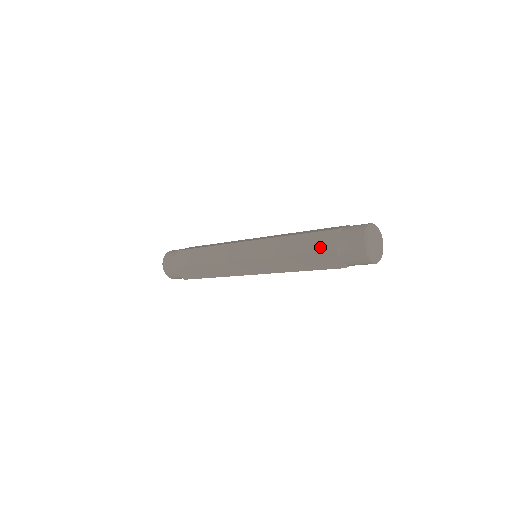
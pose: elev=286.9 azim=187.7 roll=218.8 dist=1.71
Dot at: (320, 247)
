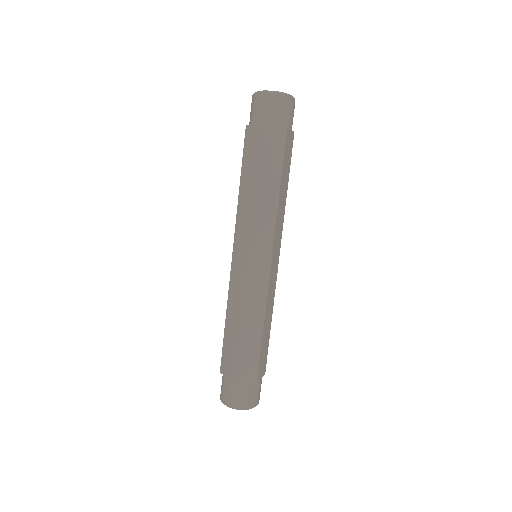
Dot at: (255, 147)
